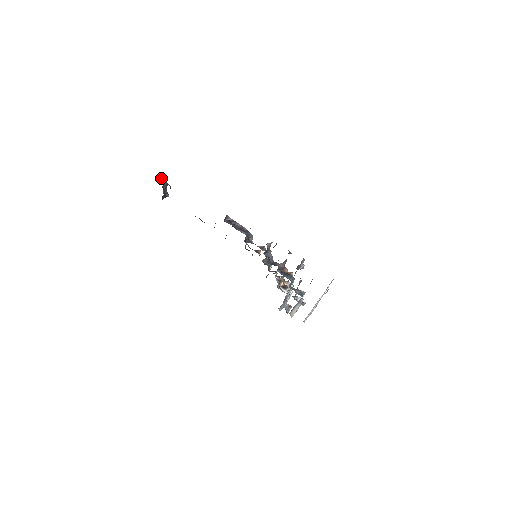
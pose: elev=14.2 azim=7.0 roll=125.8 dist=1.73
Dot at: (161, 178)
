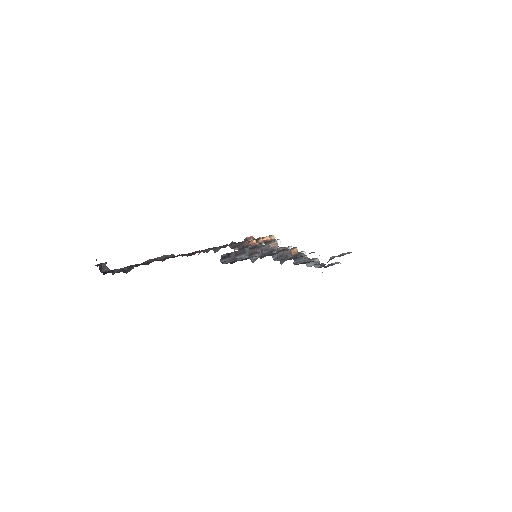
Dot at: (99, 269)
